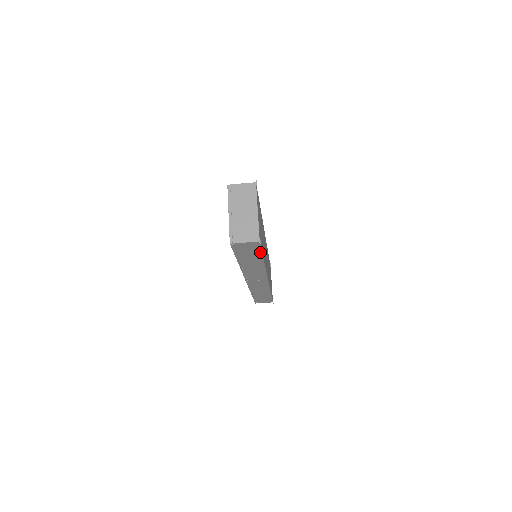
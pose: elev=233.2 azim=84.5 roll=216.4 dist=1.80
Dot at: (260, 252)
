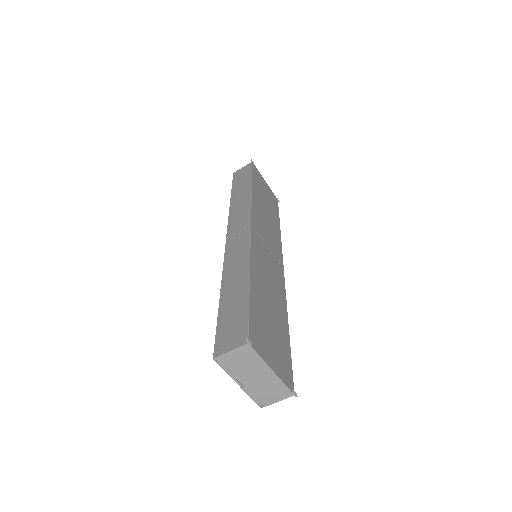
Dot at: (289, 359)
